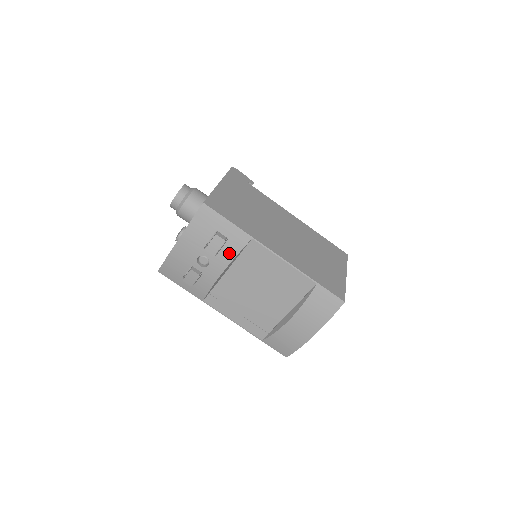
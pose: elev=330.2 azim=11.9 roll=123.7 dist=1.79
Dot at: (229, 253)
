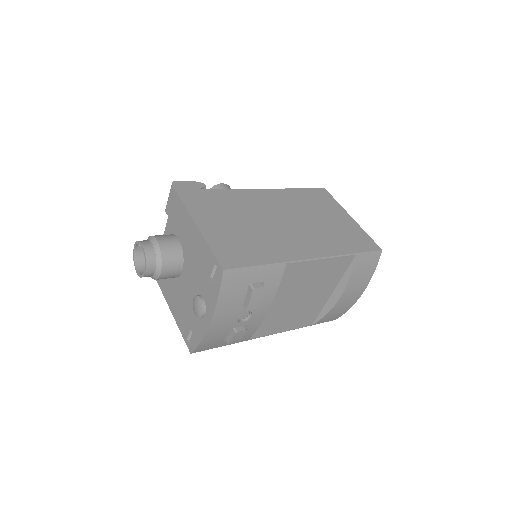
Dot at: (269, 292)
